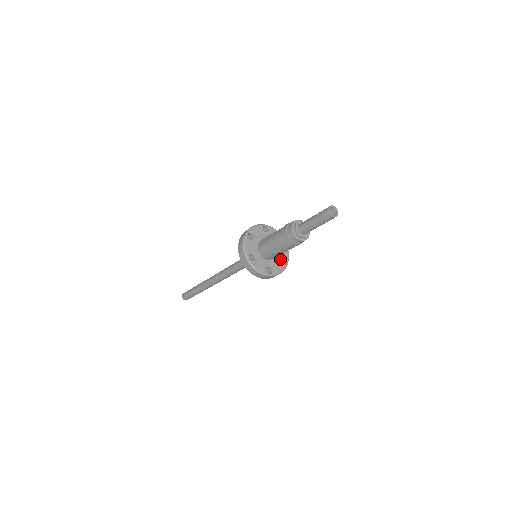
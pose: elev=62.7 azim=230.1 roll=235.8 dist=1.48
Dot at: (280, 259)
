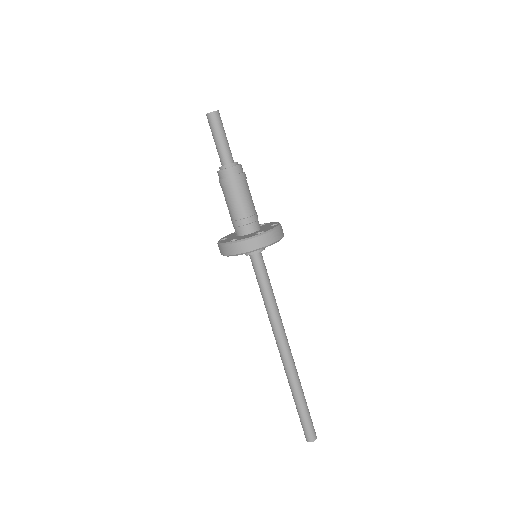
Dot at: (268, 227)
